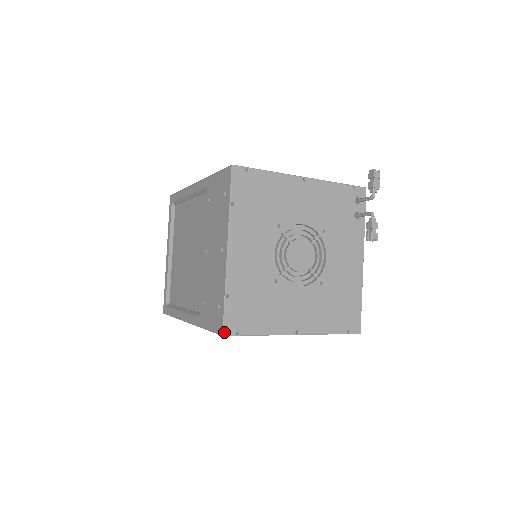
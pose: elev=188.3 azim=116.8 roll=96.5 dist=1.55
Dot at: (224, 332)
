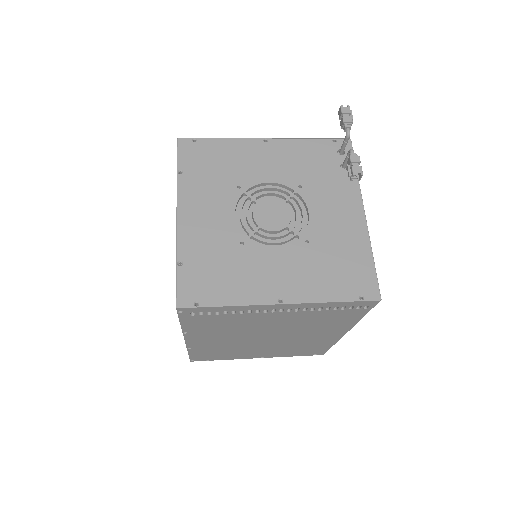
Dot at: (177, 303)
